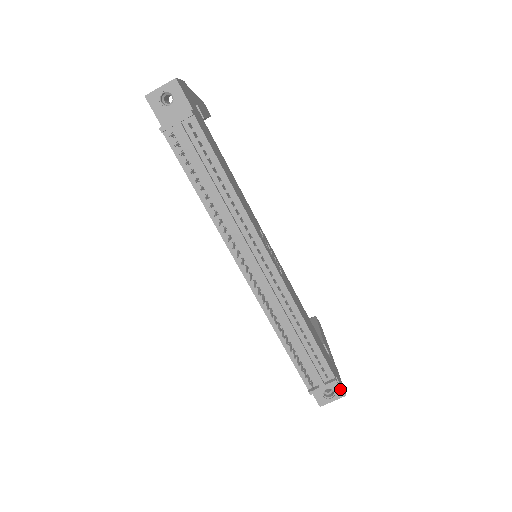
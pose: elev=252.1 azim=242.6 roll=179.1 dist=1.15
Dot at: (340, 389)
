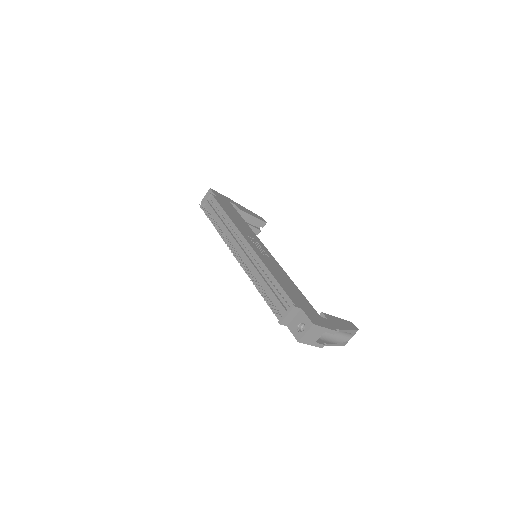
Dot at: (308, 320)
